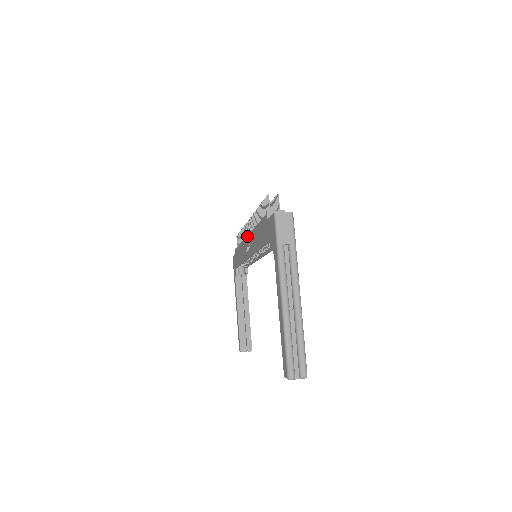
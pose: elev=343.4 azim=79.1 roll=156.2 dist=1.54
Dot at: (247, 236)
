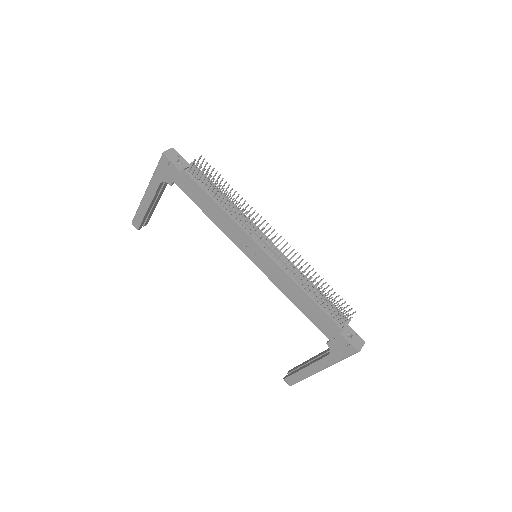
Dot at: (263, 251)
